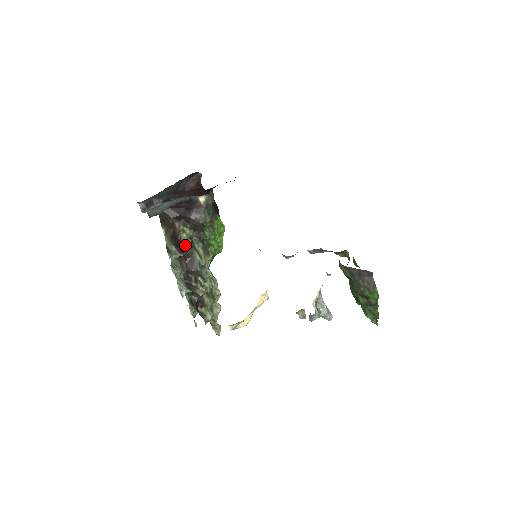
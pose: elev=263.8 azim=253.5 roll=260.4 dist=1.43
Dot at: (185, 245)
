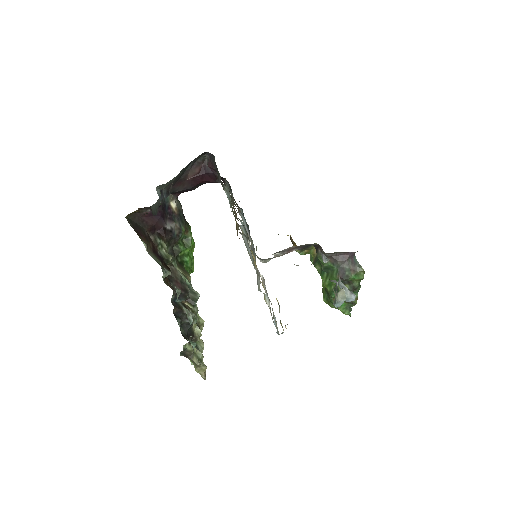
Dot at: (168, 262)
